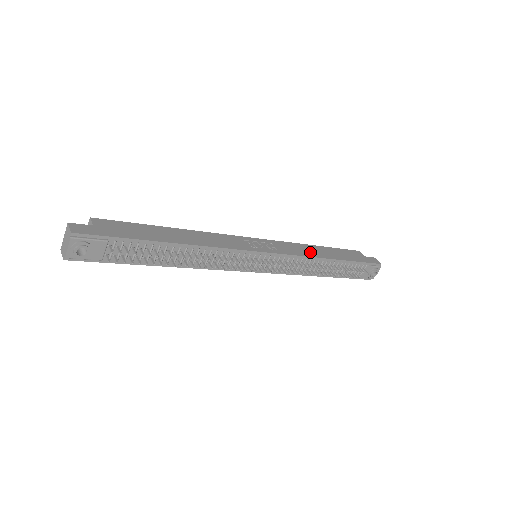
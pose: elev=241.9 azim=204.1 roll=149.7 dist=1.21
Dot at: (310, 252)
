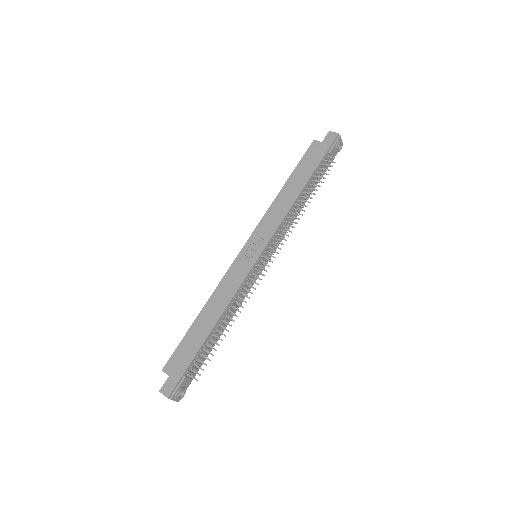
Dot at: (284, 206)
